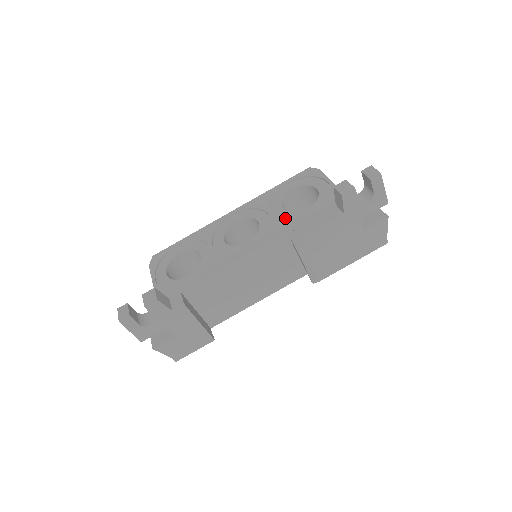
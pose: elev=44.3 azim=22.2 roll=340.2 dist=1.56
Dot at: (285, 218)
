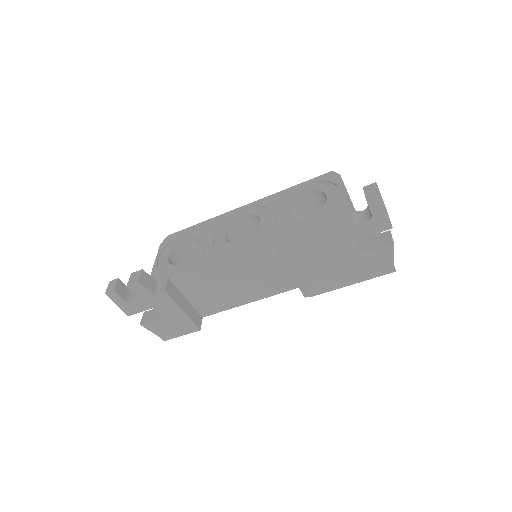
Dot at: (284, 223)
